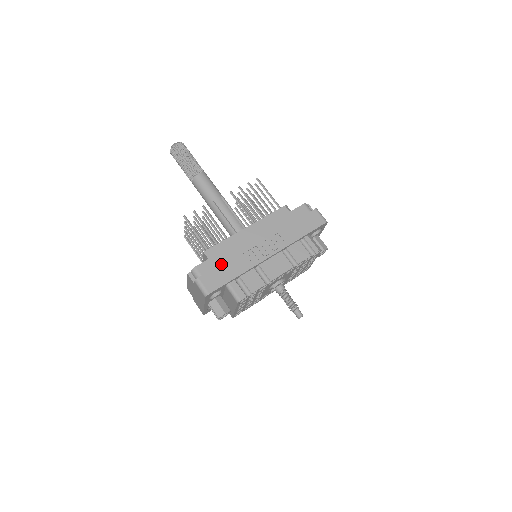
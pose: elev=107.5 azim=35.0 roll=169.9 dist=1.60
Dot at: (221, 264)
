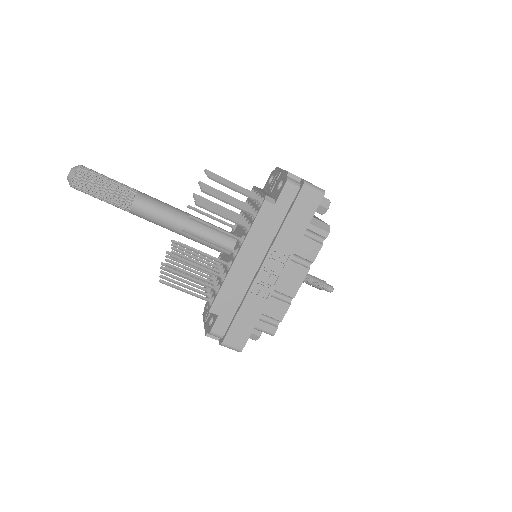
Dot at: (236, 316)
